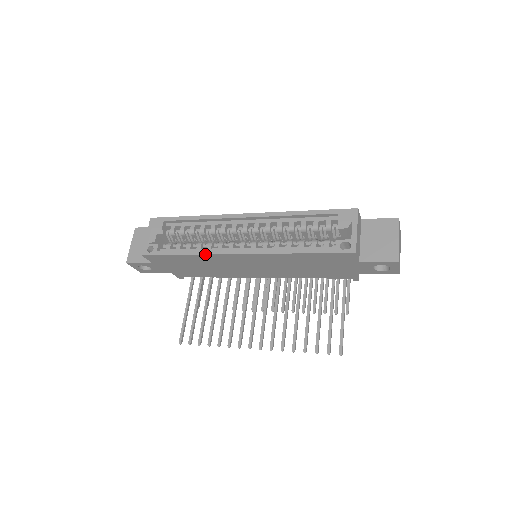
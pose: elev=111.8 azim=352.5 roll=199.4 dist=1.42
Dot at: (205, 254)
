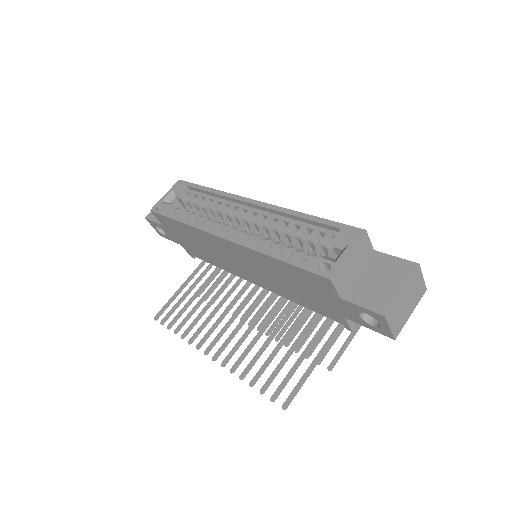
Dot at: (195, 227)
